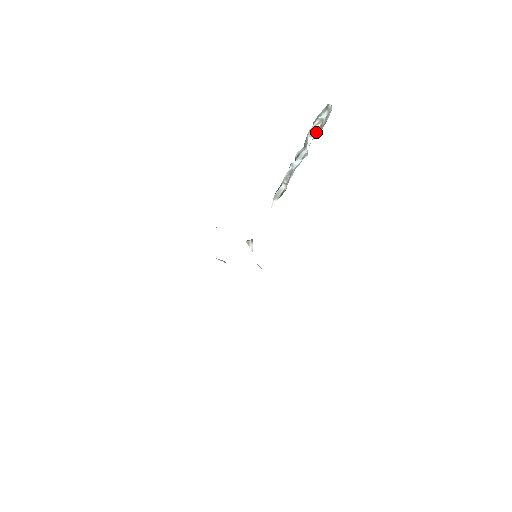
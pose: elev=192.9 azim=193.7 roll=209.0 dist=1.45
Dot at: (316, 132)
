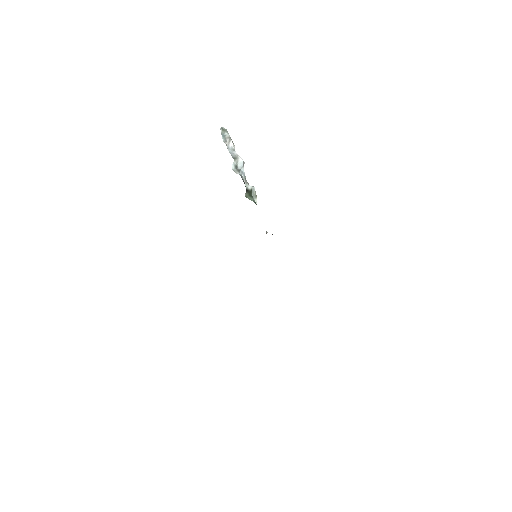
Dot at: (233, 147)
